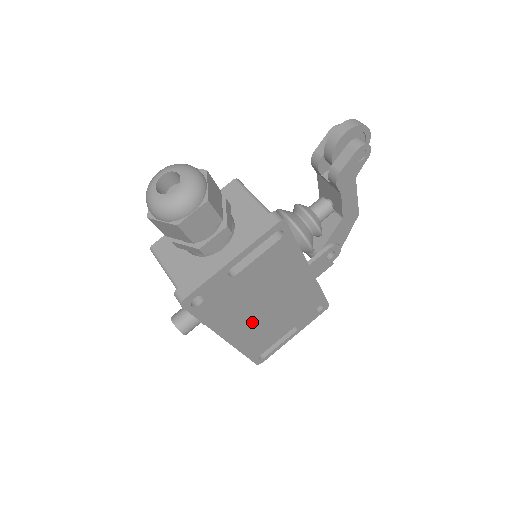
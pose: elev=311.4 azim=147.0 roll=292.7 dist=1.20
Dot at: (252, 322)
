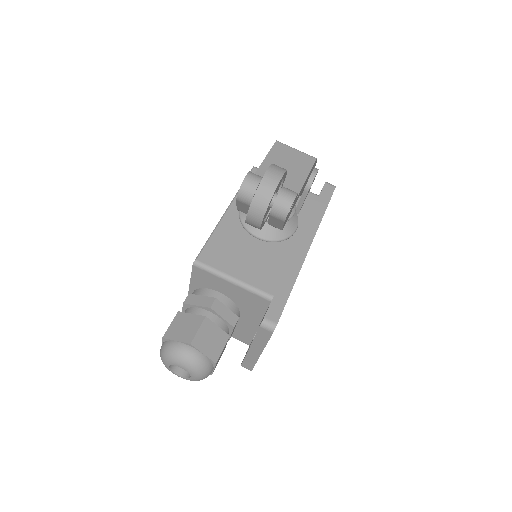
Dot at: occluded
